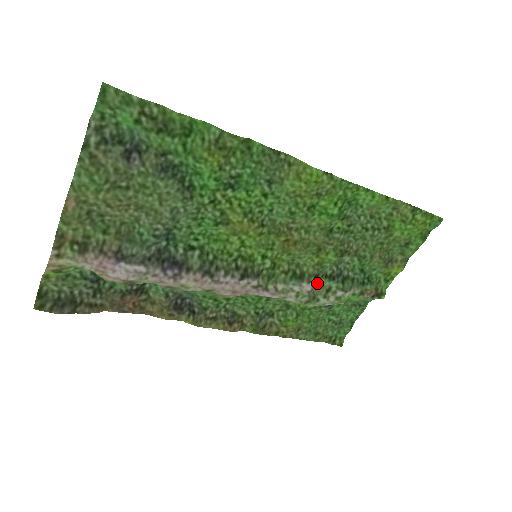
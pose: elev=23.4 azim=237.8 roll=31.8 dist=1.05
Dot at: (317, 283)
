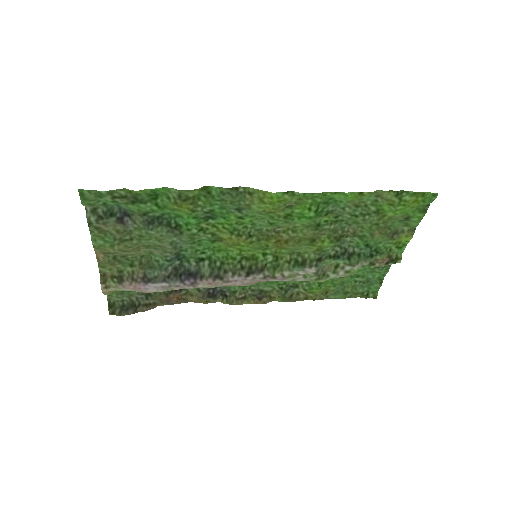
Dot at: (323, 263)
